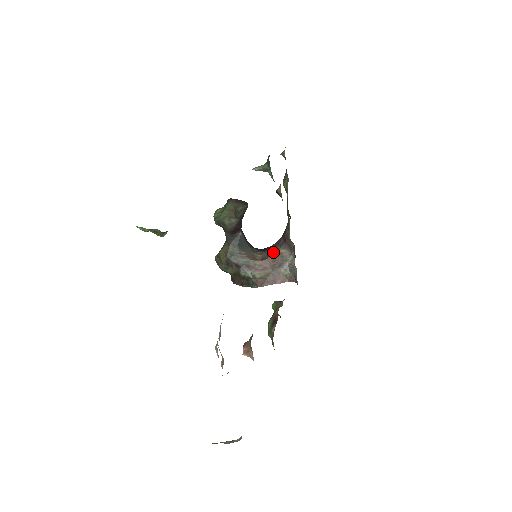
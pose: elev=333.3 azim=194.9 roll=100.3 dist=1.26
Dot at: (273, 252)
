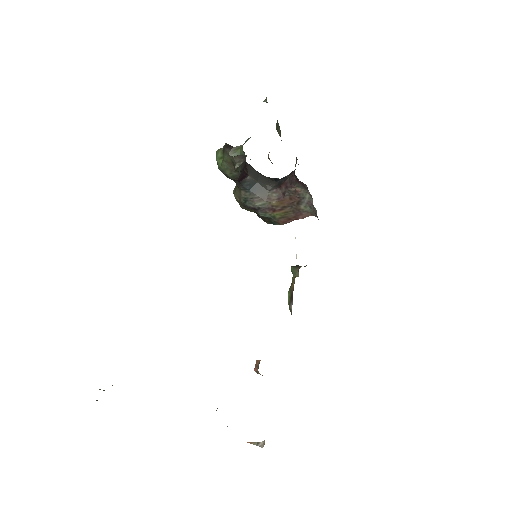
Dot at: (288, 190)
